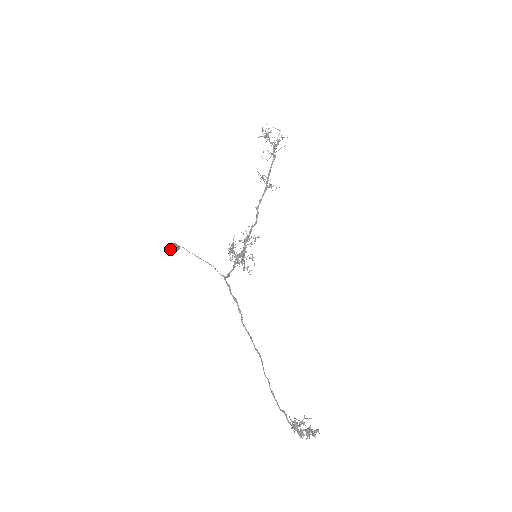
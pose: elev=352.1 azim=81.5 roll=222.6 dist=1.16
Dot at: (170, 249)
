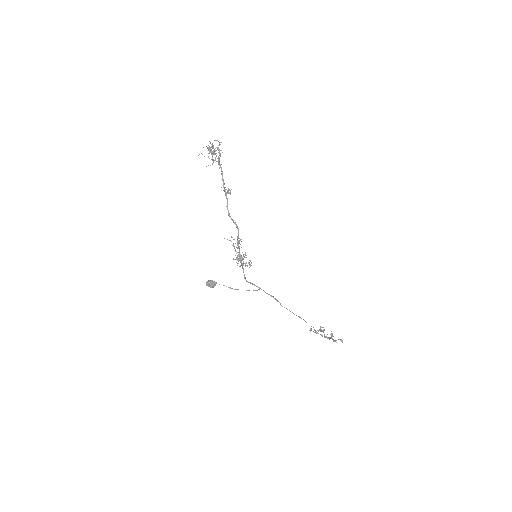
Dot at: (211, 287)
